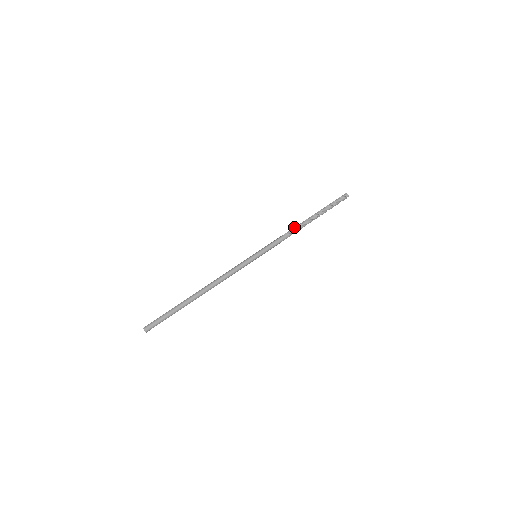
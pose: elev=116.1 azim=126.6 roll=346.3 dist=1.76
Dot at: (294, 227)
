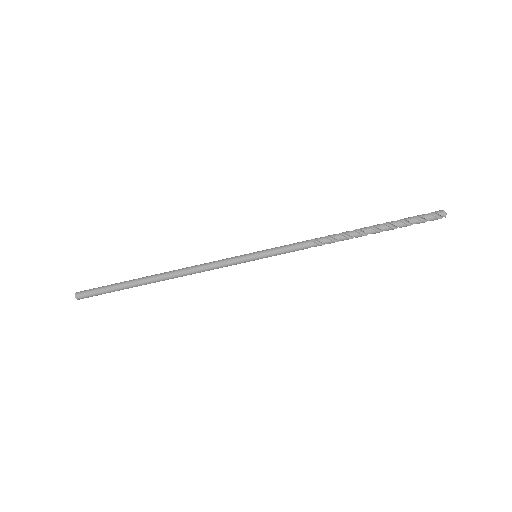
Dot at: occluded
